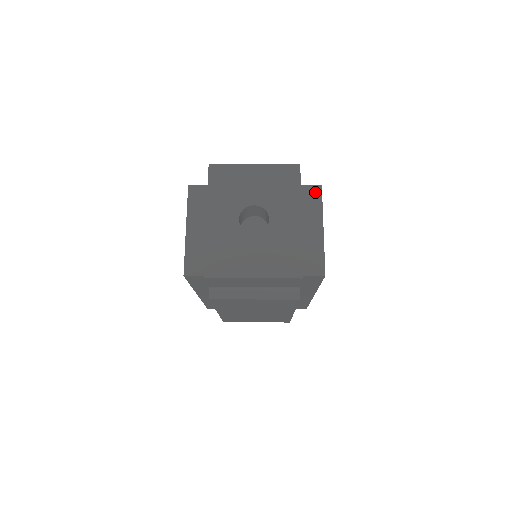
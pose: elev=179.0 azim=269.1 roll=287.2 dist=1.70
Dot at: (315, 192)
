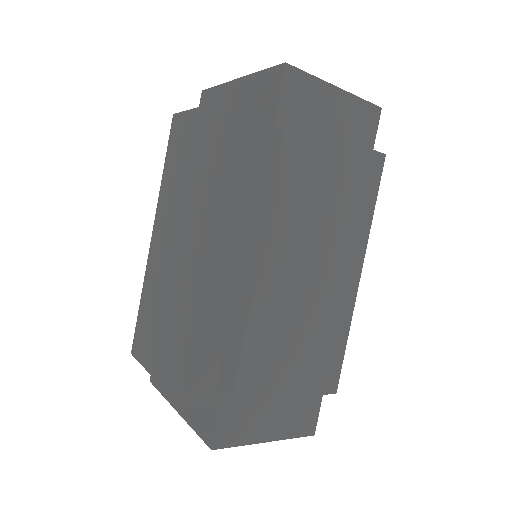
Dot at: occluded
